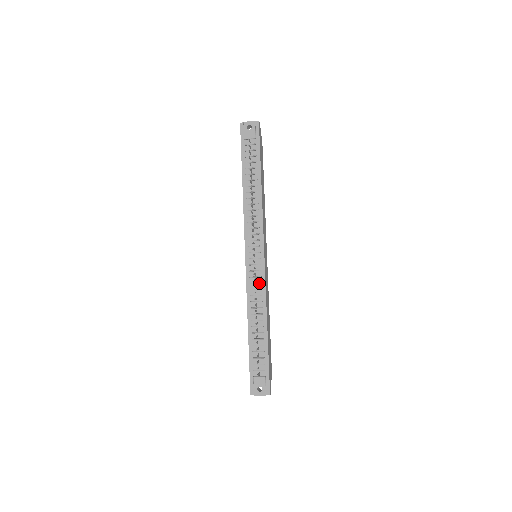
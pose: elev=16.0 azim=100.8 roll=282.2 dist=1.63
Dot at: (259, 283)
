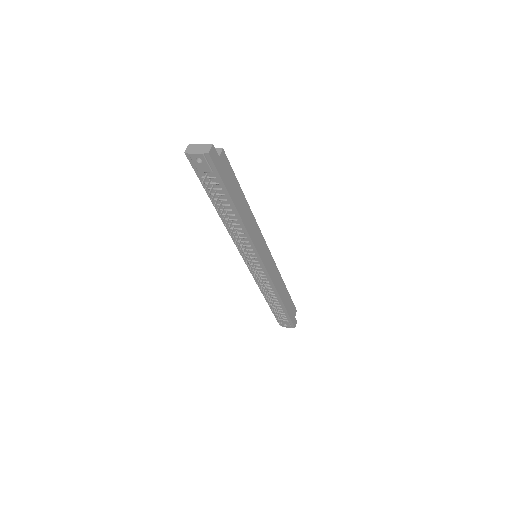
Dot at: (265, 279)
